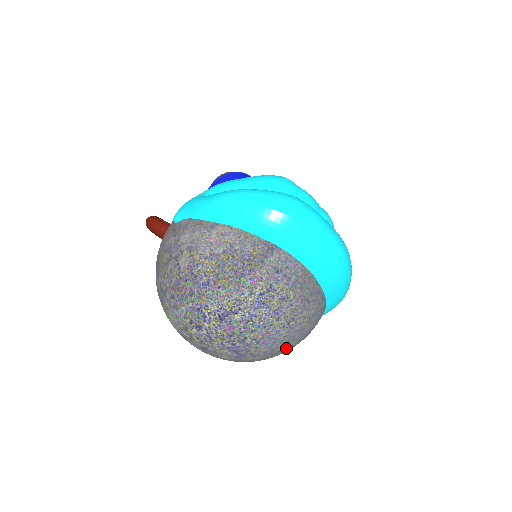
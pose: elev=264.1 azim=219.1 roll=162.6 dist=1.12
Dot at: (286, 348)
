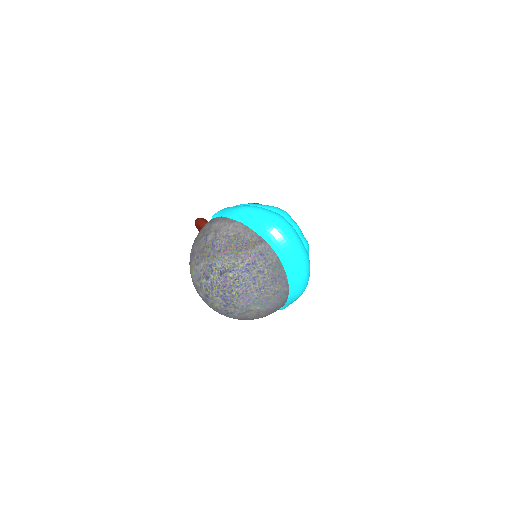
Dot at: (256, 310)
